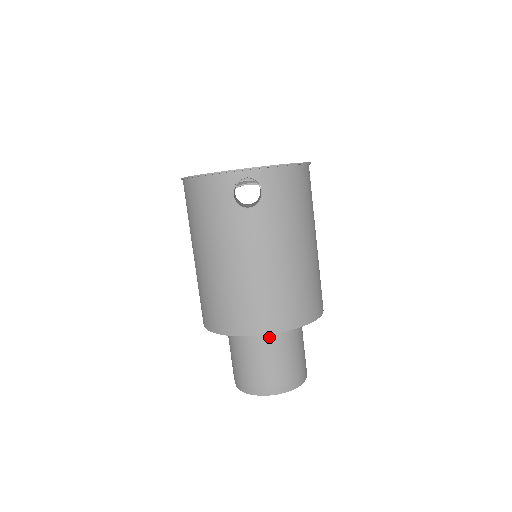
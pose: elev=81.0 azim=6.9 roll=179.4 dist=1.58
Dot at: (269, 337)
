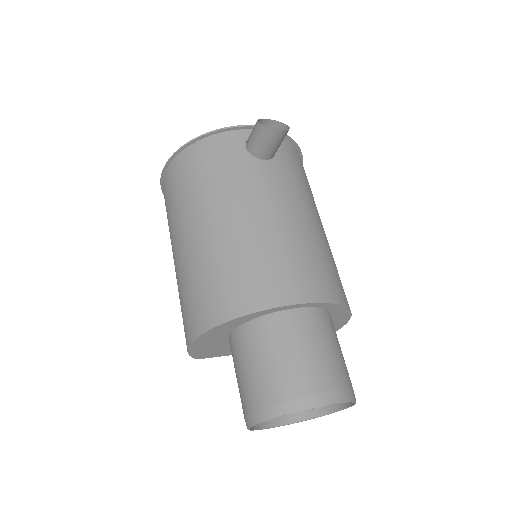
Dot at: (307, 314)
